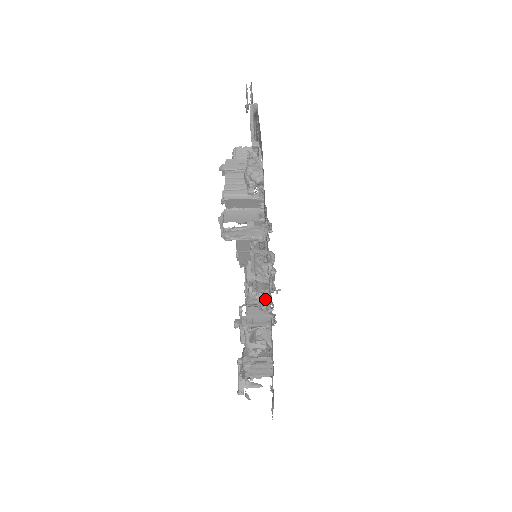
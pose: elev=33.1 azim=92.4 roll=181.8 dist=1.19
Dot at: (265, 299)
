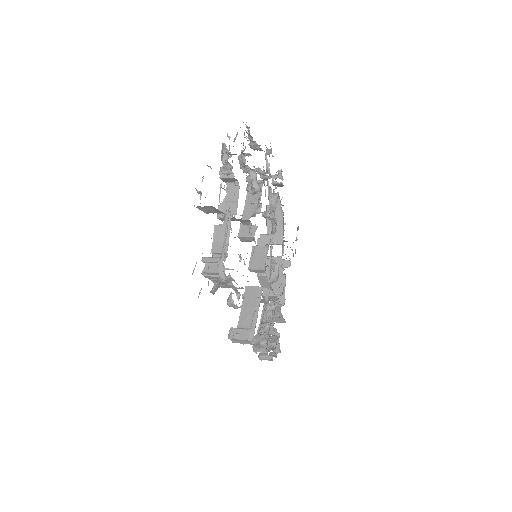
Dot at: (270, 356)
